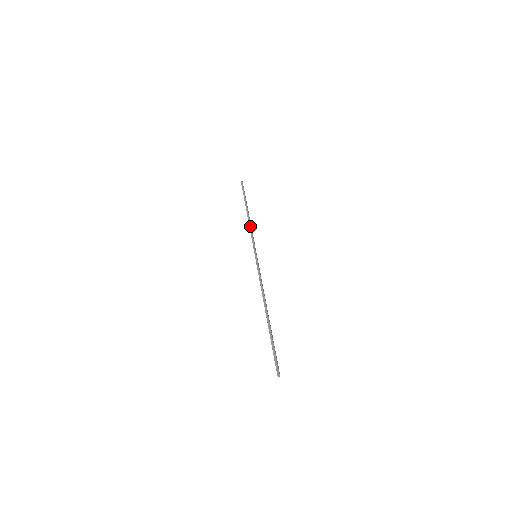
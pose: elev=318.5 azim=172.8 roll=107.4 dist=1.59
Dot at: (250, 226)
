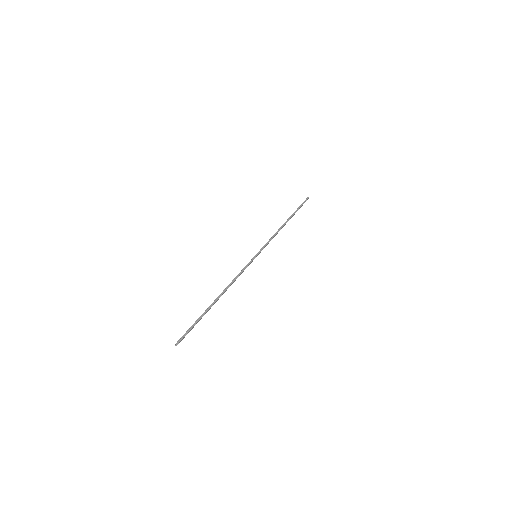
Dot at: (277, 233)
